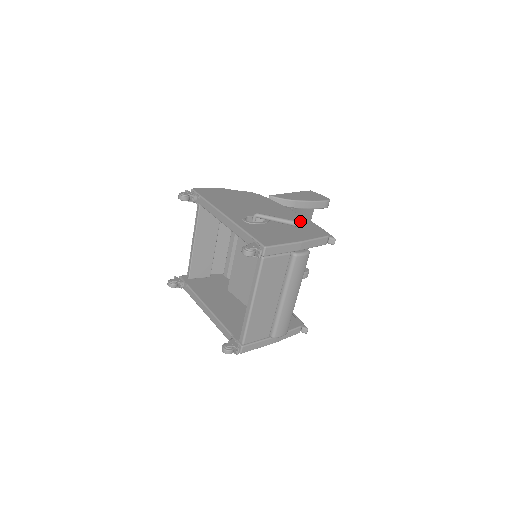
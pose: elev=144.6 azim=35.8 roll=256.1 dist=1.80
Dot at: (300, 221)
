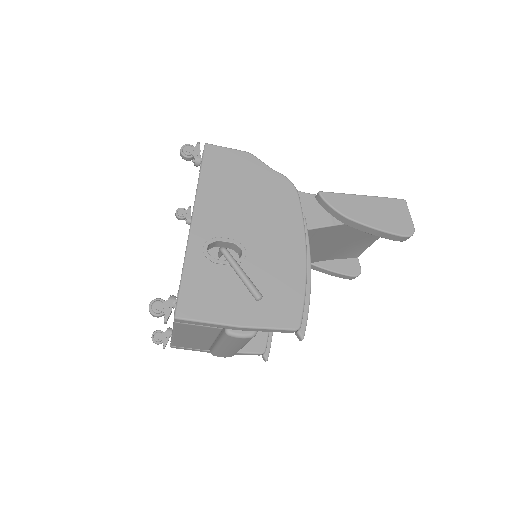
Dot at: (289, 279)
